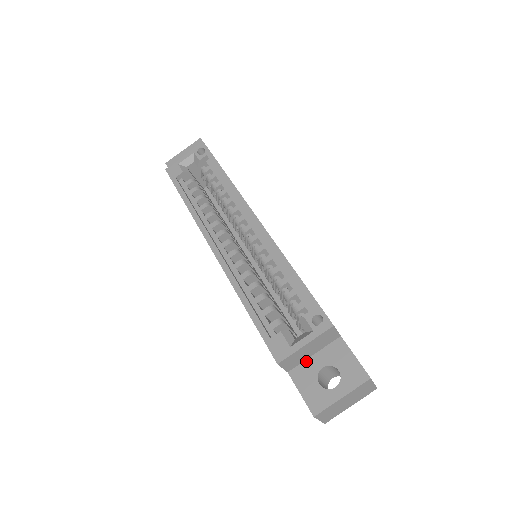
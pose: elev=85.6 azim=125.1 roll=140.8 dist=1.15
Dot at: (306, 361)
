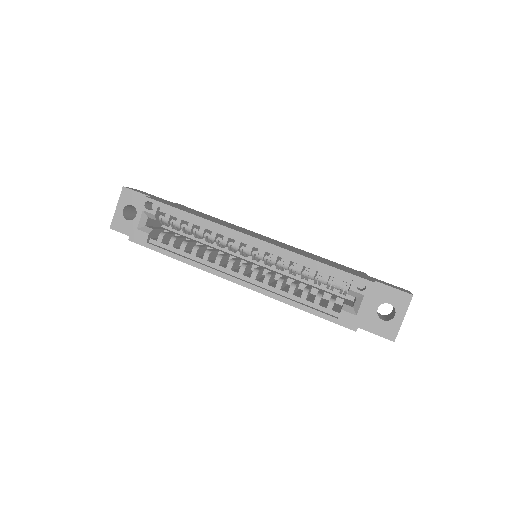
Dot at: occluded
